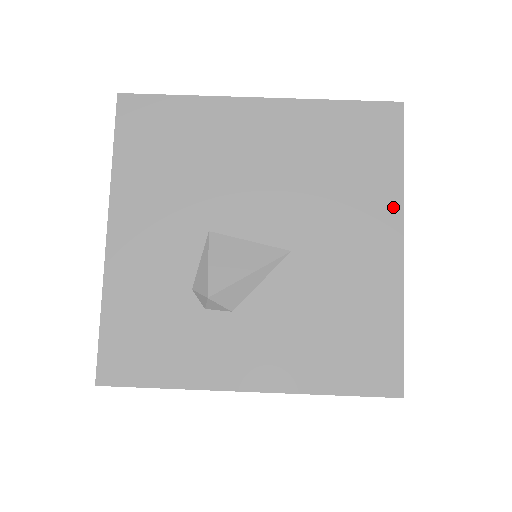
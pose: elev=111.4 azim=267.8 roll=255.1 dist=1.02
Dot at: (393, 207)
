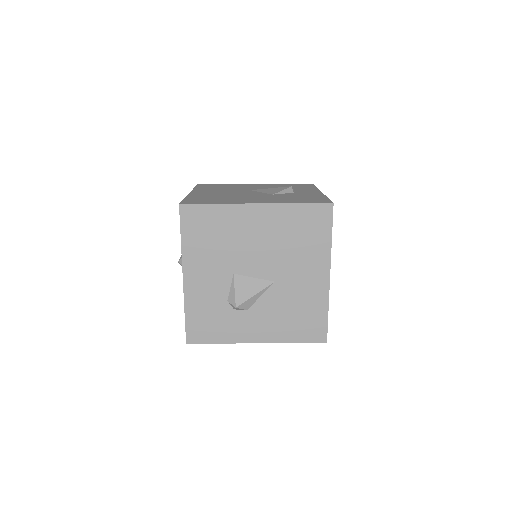
Dot at: (326, 259)
